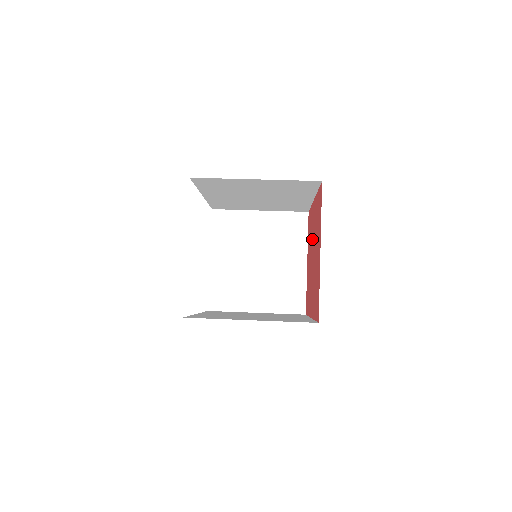
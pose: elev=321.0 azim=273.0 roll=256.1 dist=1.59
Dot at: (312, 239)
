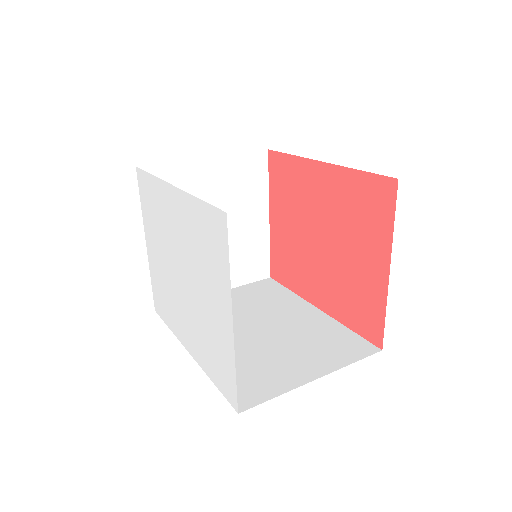
Dot at: (312, 212)
